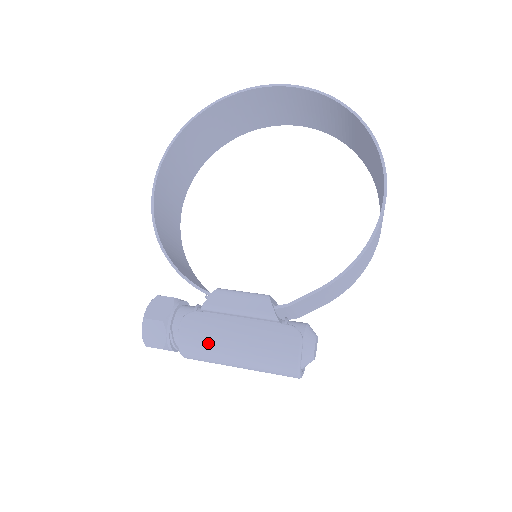
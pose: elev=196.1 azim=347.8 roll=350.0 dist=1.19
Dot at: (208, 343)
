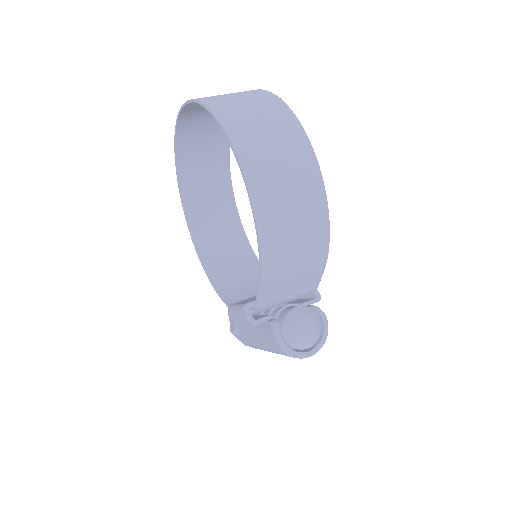
Dot at: (252, 343)
